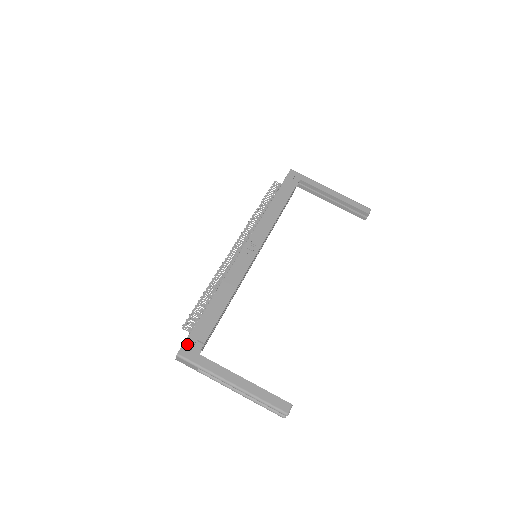
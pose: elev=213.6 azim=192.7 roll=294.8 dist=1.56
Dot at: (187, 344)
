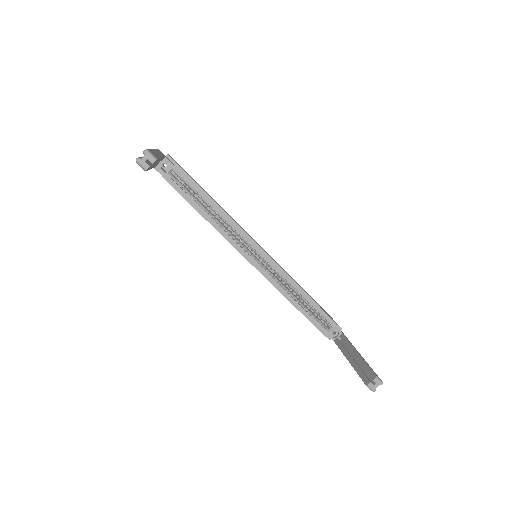
Dot at: (170, 156)
